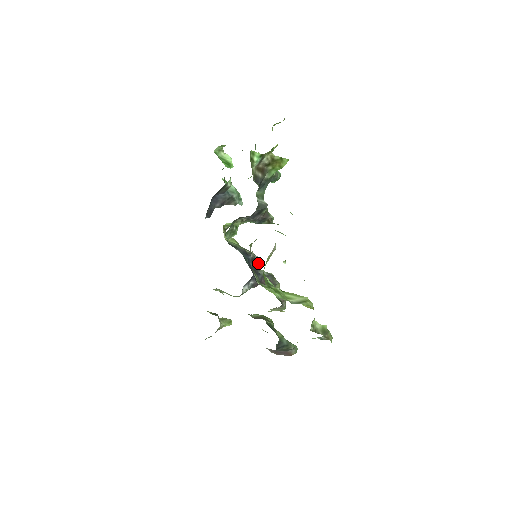
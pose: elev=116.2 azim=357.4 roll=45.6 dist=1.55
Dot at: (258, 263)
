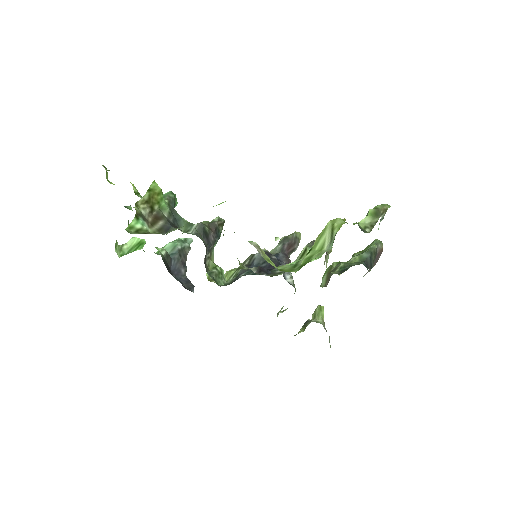
Dot at: occluded
